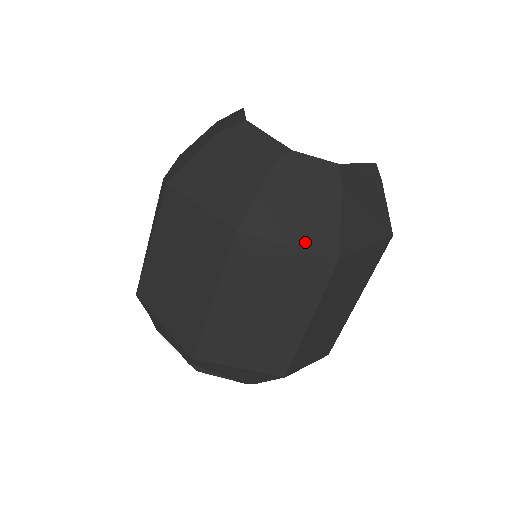
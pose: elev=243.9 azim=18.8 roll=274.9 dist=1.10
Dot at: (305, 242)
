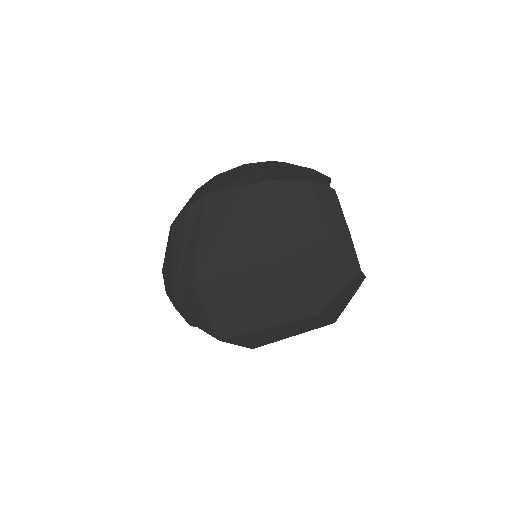
Dot at: (332, 317)
